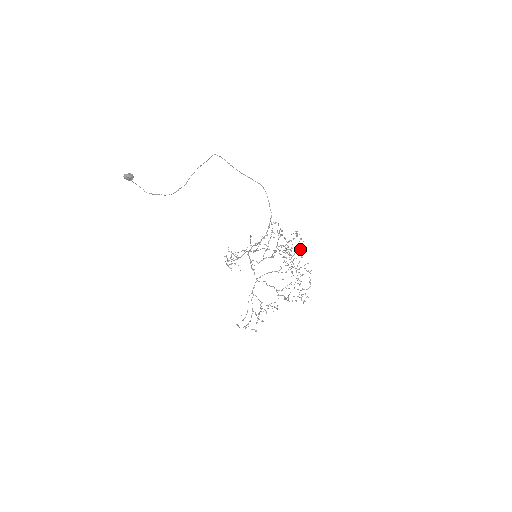
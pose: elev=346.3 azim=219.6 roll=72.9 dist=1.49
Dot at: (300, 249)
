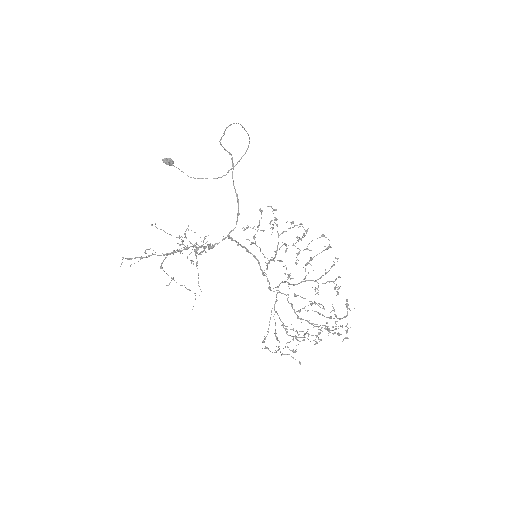
Dot at: occluded
